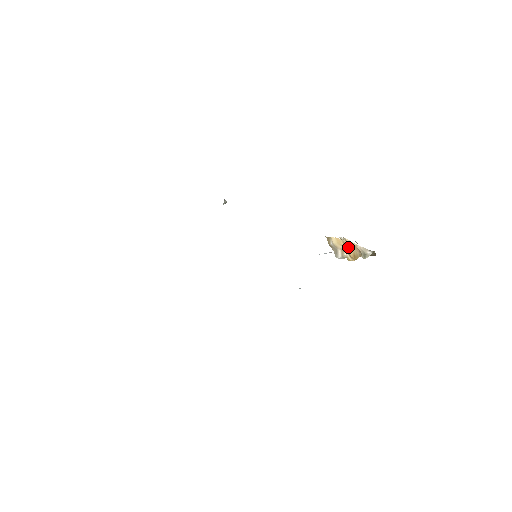
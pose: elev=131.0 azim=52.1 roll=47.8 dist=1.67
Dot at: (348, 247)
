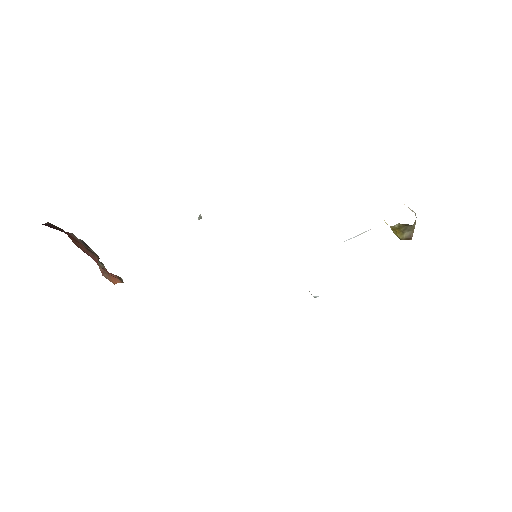
Dot at: occluded
